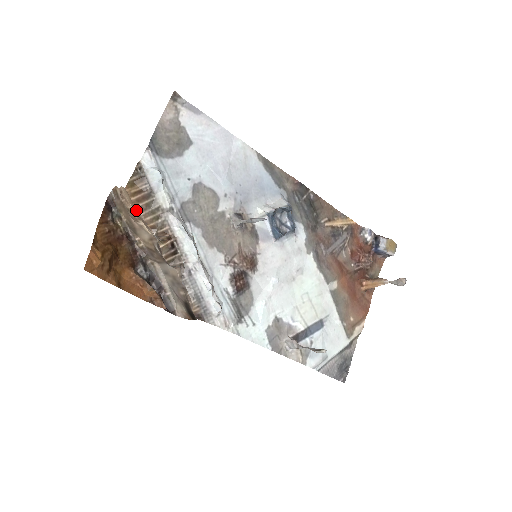
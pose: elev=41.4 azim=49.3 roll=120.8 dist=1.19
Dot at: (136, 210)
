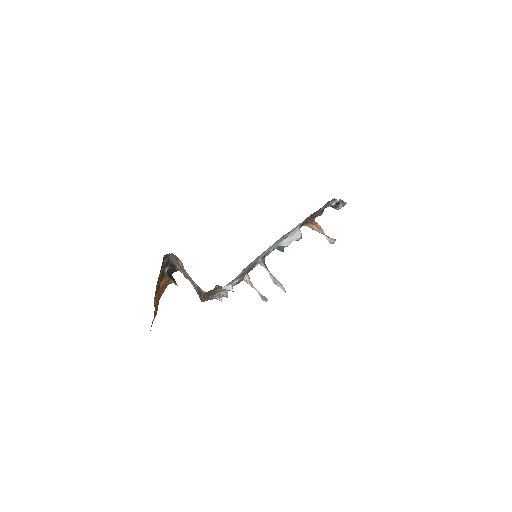
Dot at: (198, 294)
